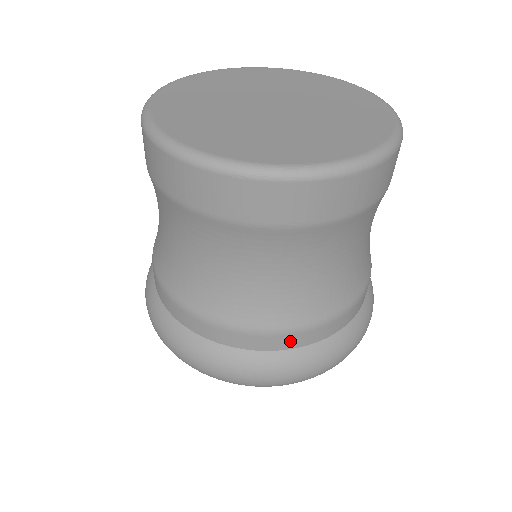
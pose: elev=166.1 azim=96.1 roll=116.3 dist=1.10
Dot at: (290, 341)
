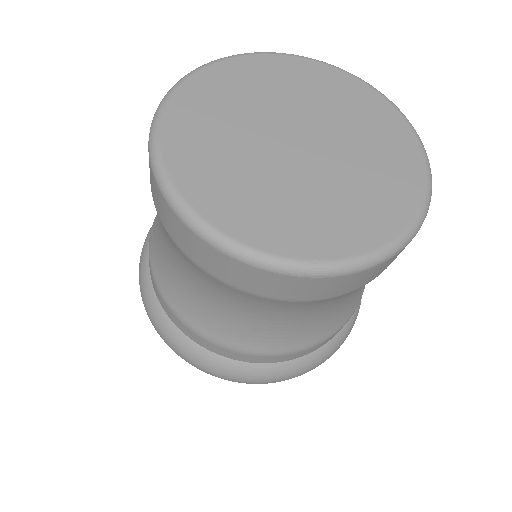
Dot at: occluded
